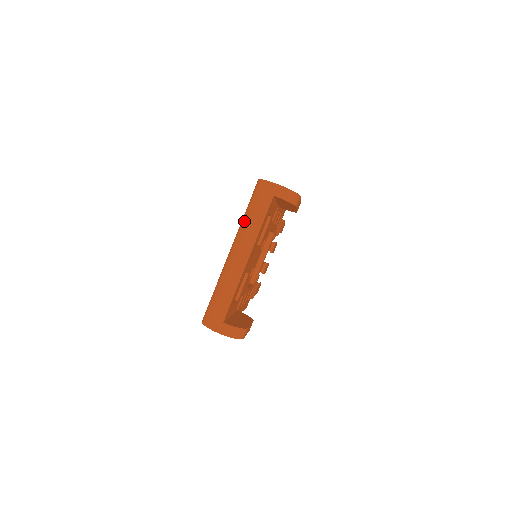
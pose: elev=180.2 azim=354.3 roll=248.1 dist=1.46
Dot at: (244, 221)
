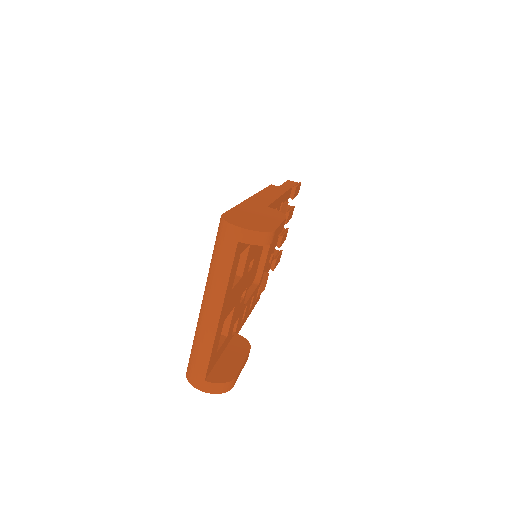
Dot at: (211, 269)
